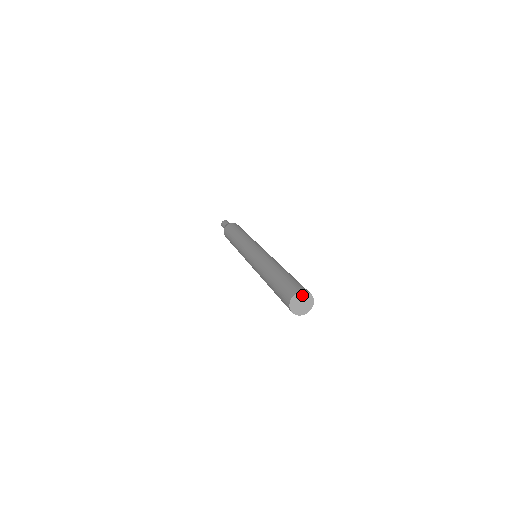
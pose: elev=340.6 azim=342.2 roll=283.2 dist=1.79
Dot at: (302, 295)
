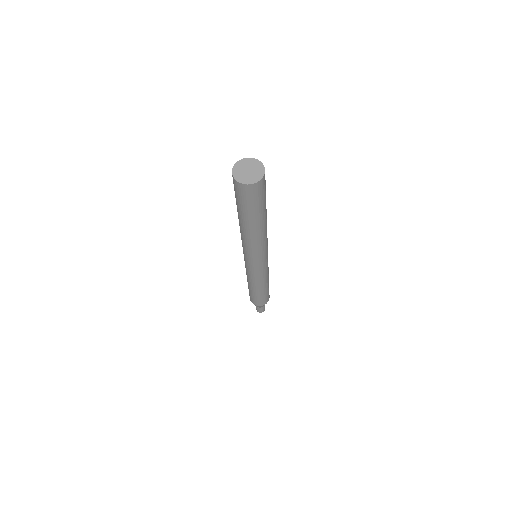
Dot at: (243, 163)
